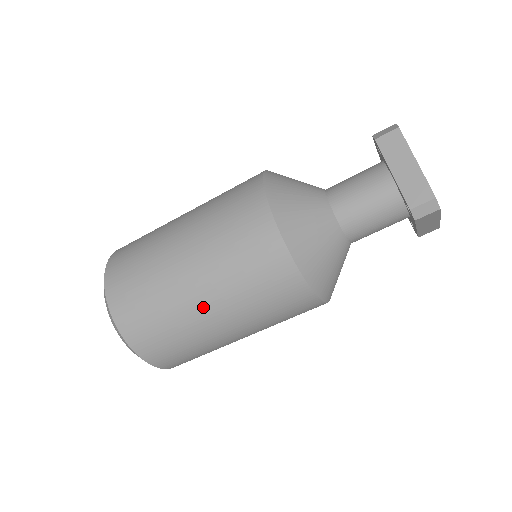
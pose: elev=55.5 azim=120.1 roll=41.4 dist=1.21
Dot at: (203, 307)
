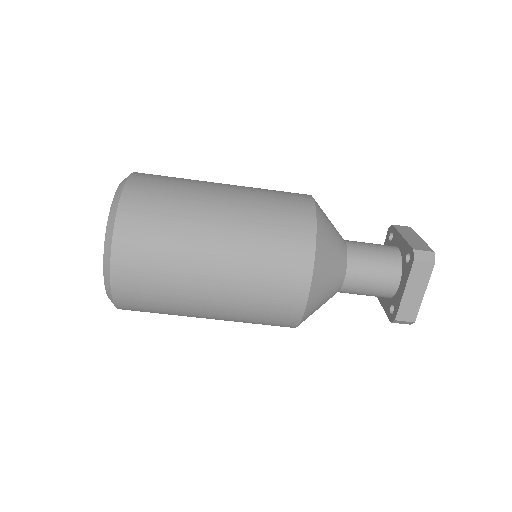
Dot at: (206, 313)
